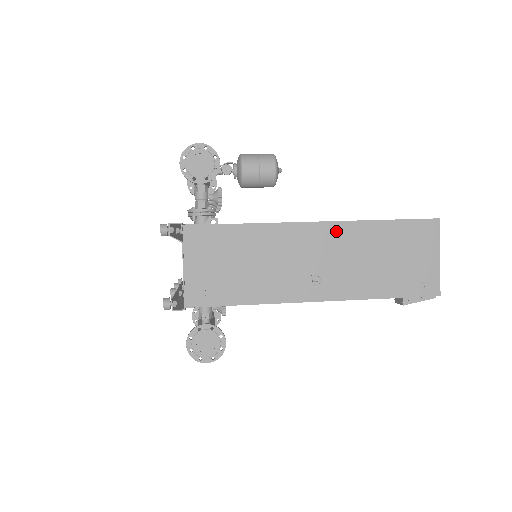
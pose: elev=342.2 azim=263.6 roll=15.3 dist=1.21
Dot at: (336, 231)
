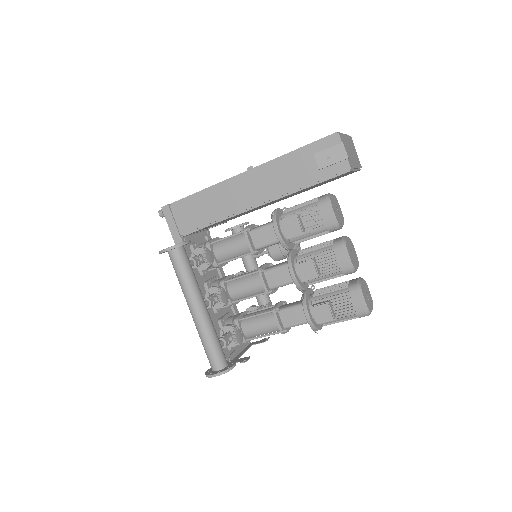
Dot at: occluded
